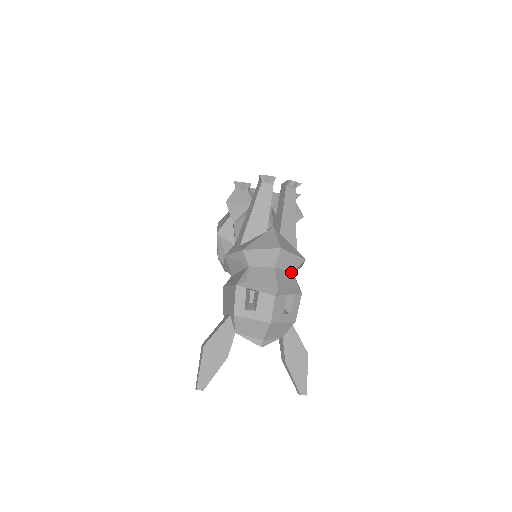
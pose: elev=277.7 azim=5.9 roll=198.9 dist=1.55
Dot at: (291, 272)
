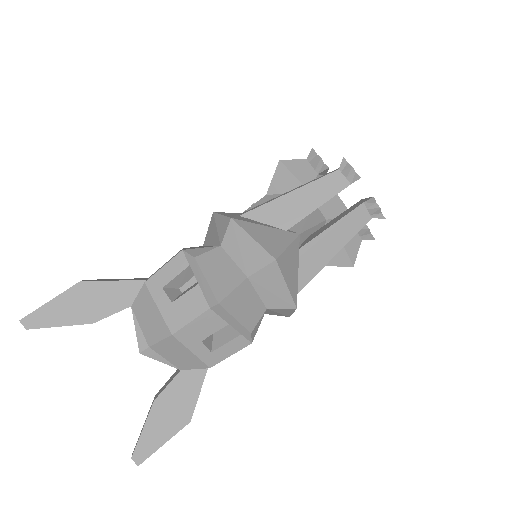
Dot at: (265, 305)
